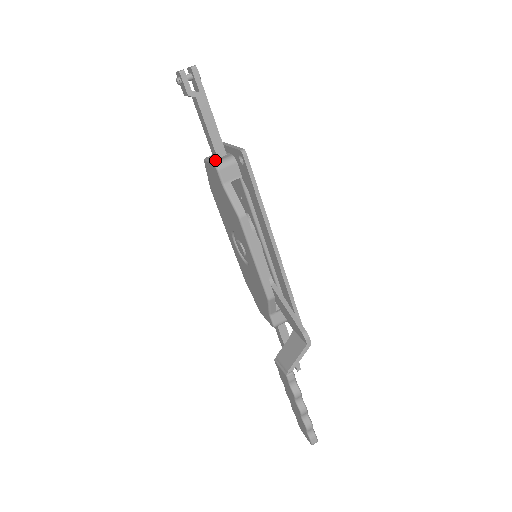
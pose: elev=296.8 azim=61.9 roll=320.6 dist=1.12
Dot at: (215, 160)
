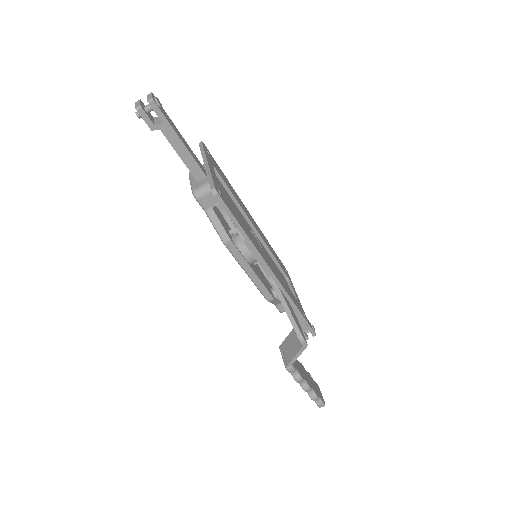
Dot at: (194, 186)
